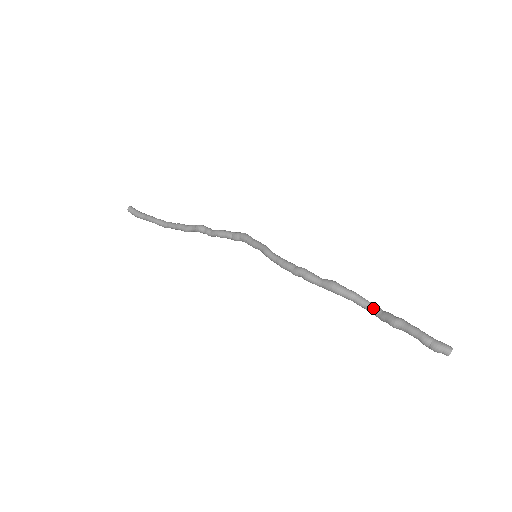
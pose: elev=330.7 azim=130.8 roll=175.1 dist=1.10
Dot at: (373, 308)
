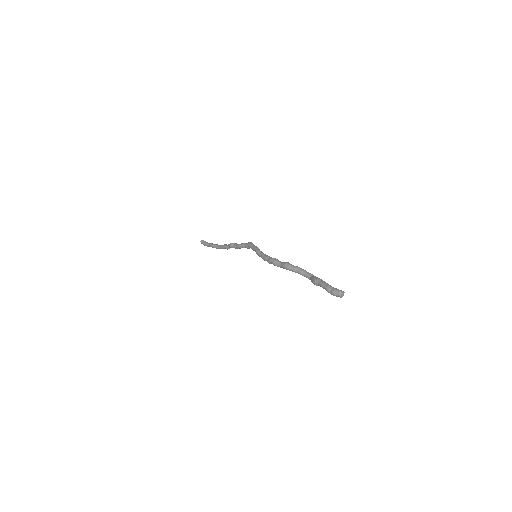
Dot at: (307, 275)
